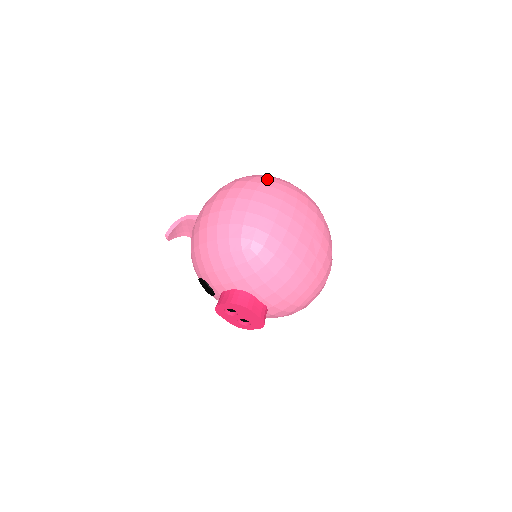
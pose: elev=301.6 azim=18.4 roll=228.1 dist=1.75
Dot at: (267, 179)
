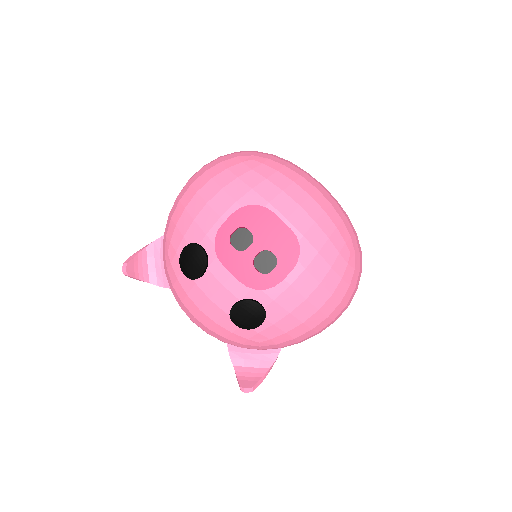
Dot at: occluded
